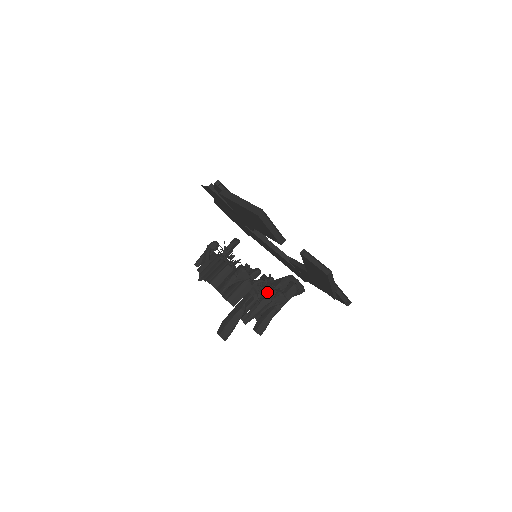
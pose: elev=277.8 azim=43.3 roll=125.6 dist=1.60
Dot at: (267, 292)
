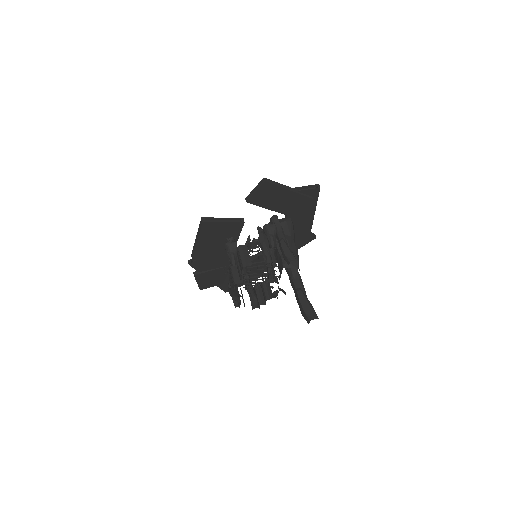
Dot at: occluded
